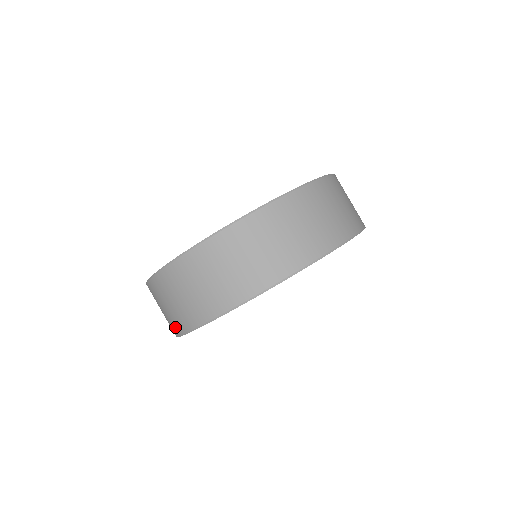
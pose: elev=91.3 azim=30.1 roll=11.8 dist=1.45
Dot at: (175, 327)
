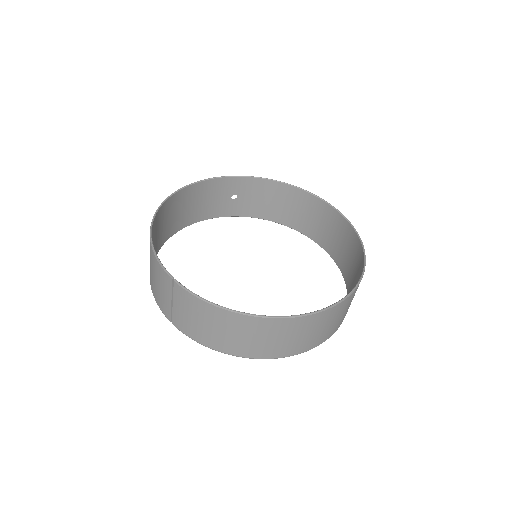
Dot at: (242, 351)
